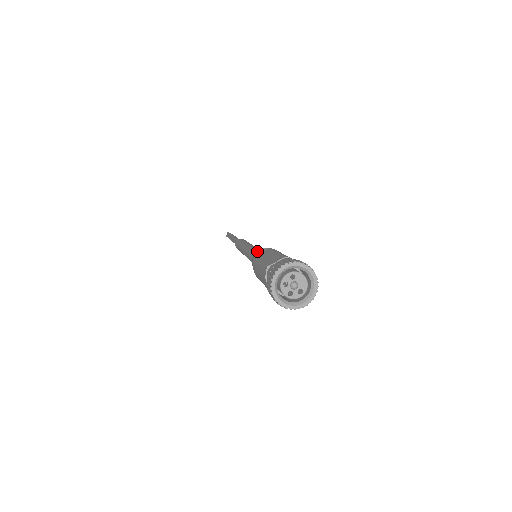
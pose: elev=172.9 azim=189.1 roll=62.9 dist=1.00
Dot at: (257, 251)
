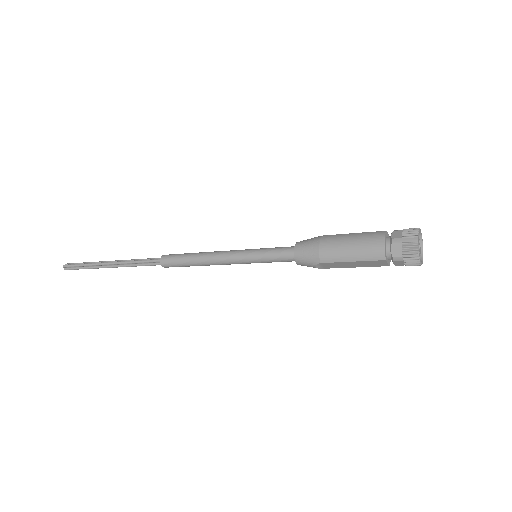
Dot at: occluded
